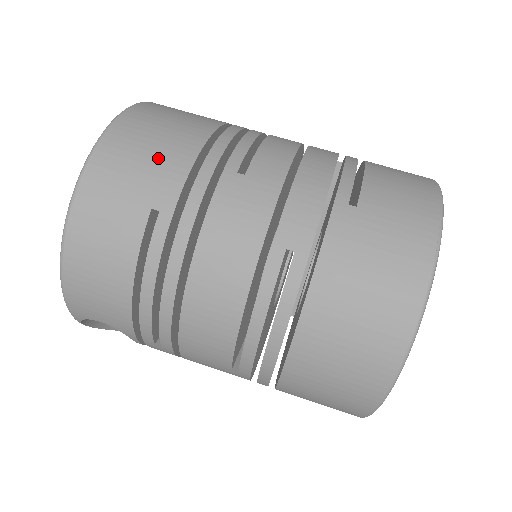
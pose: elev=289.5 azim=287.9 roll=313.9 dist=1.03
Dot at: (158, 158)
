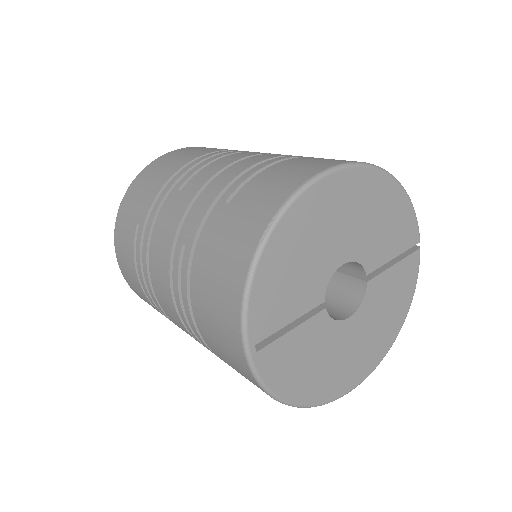
Dot at: (148, 188)
